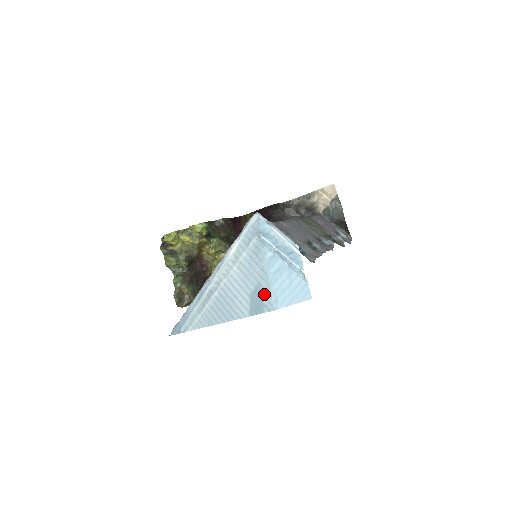
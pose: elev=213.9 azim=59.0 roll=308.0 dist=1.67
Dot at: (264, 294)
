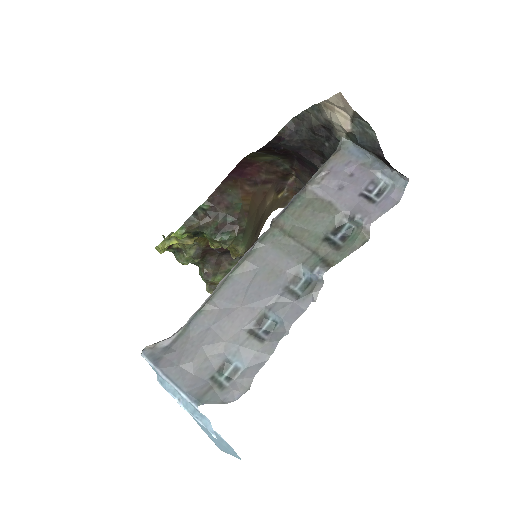
Dot at: occluded
